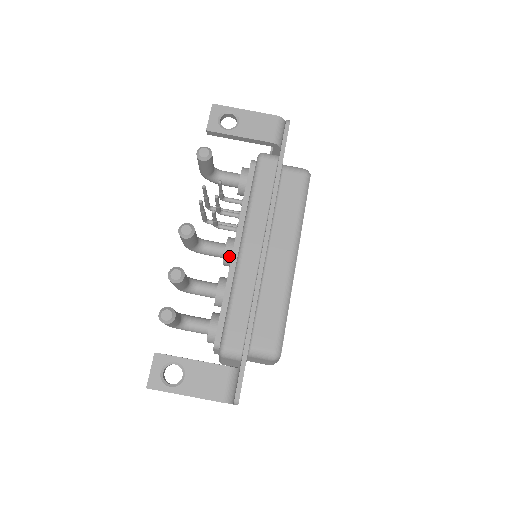
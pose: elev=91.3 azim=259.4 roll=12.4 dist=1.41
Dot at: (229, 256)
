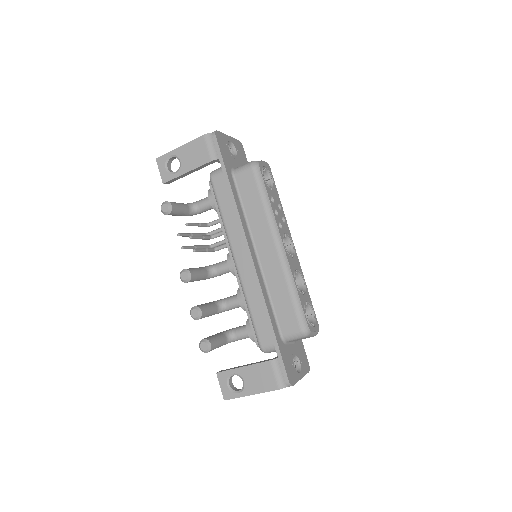
Dot at: occluded
